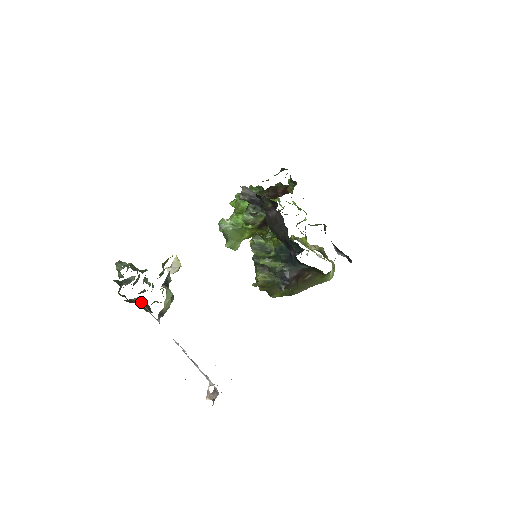
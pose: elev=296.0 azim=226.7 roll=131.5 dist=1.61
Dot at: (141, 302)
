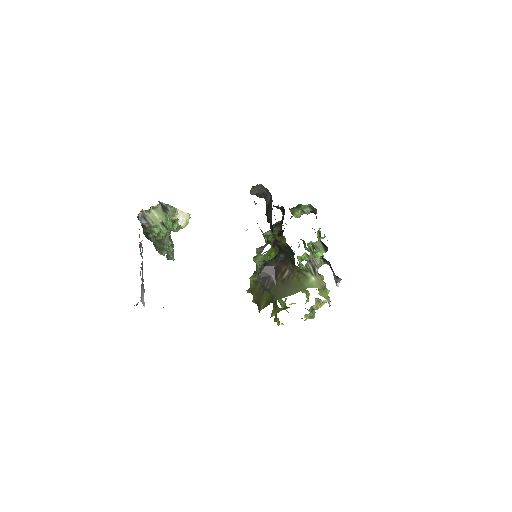
Dot at: occluded
